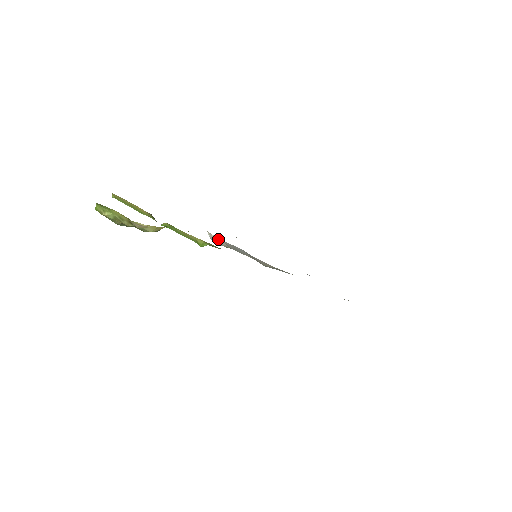
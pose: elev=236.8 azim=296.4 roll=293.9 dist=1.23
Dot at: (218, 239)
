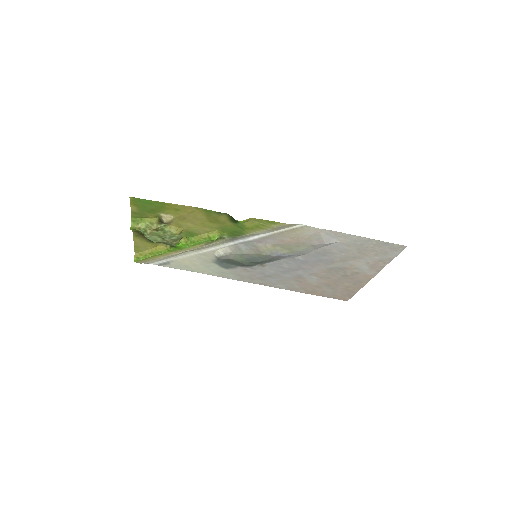
Dot at: (224, 249)
